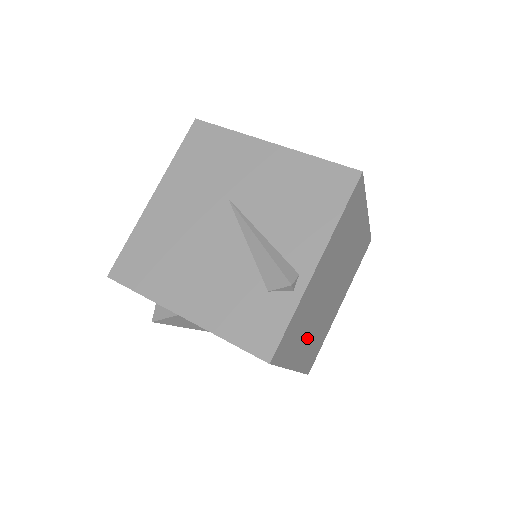
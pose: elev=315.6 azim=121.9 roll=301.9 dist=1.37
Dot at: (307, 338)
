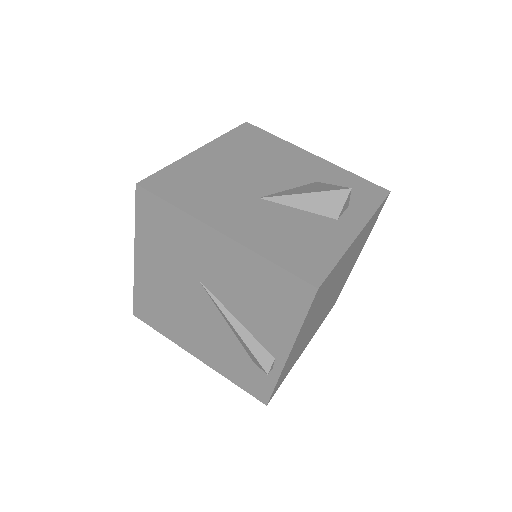
Dot at: (313, 331)
